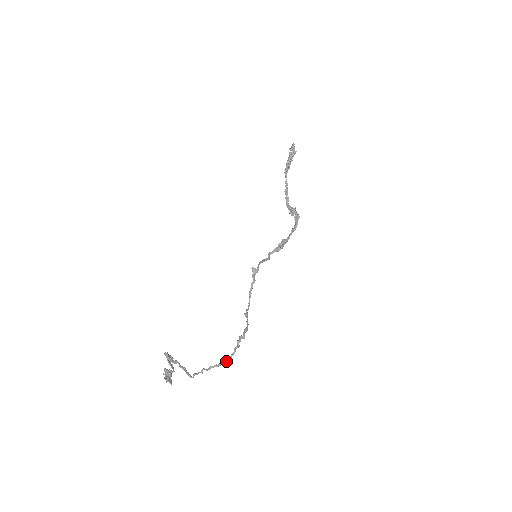
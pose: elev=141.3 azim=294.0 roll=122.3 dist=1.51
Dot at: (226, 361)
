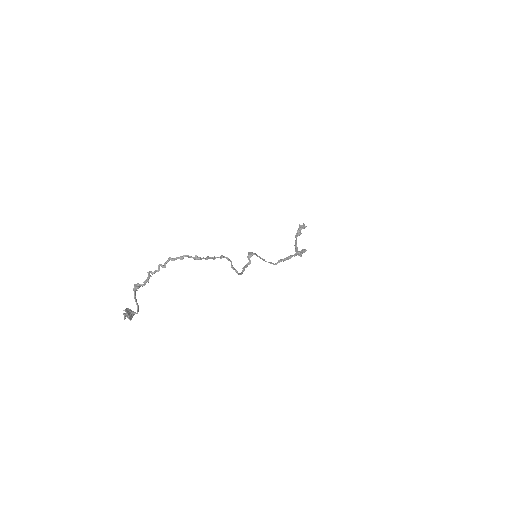
Dot at: (195, 258)
